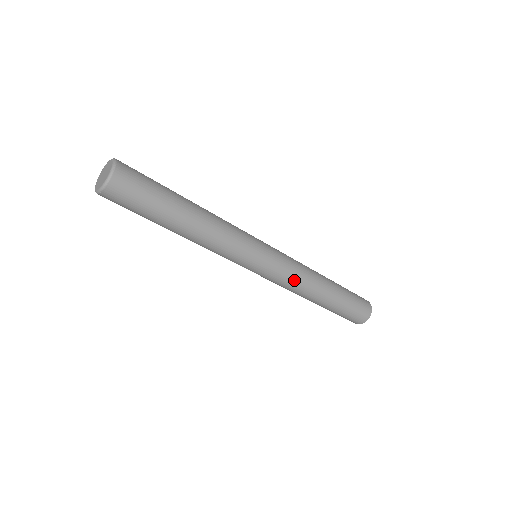
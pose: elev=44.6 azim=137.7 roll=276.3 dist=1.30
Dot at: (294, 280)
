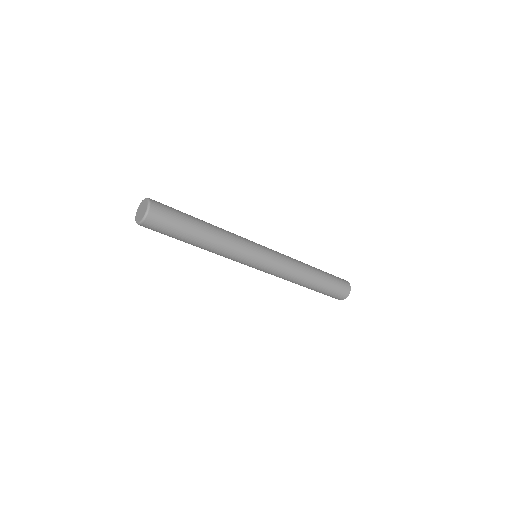
Dot at: (285, 274)
